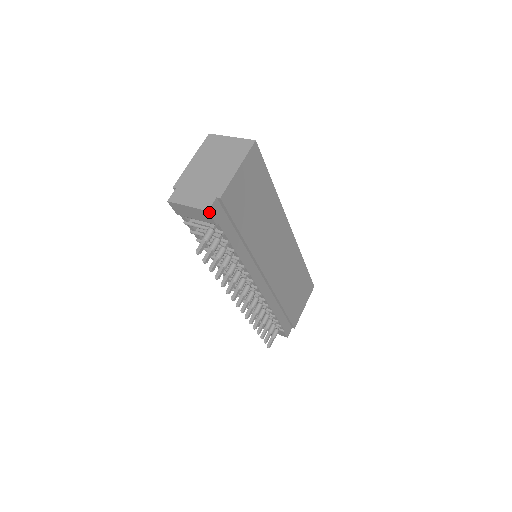
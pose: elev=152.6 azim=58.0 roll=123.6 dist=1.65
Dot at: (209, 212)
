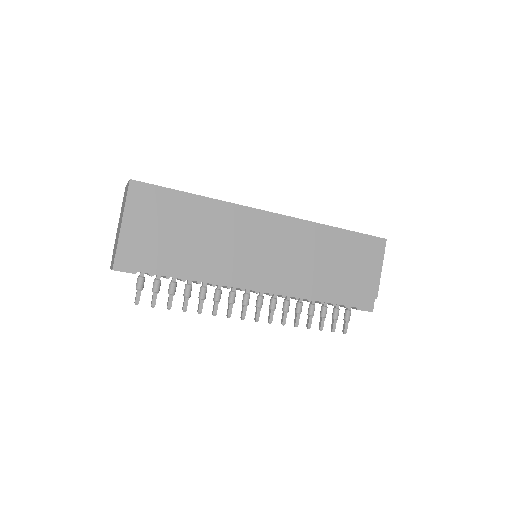
Dot at: (115, 270)
